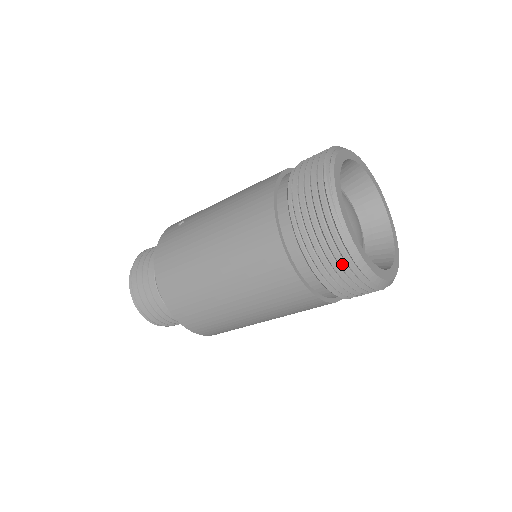
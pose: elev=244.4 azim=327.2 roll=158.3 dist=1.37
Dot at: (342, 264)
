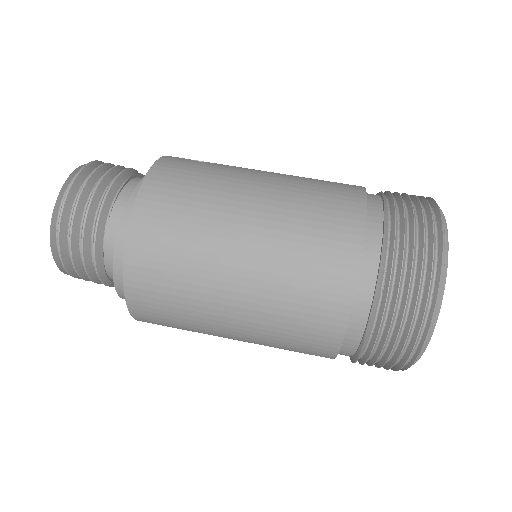
Dot at: (415, 314)
